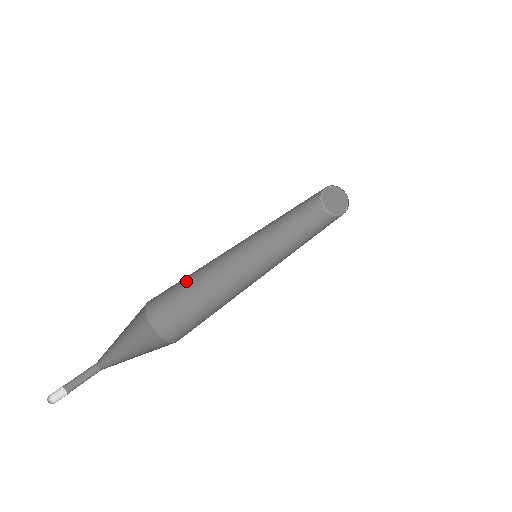
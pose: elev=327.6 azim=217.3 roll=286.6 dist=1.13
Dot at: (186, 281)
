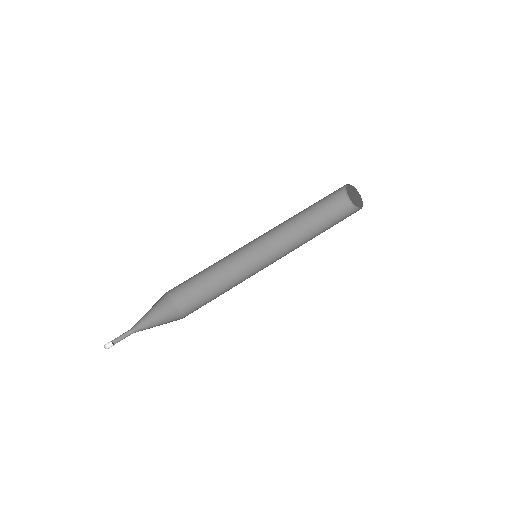
Dot at: (198, 273)
